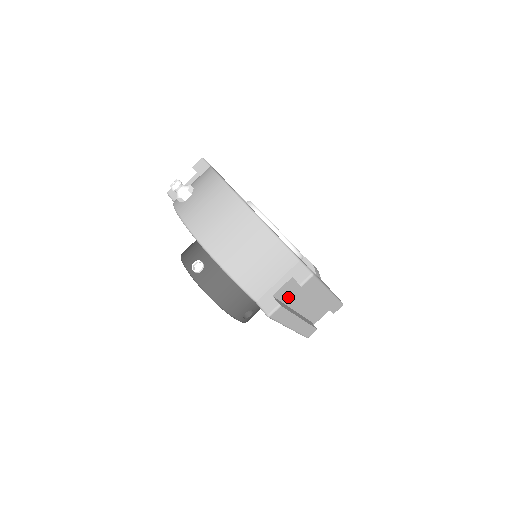
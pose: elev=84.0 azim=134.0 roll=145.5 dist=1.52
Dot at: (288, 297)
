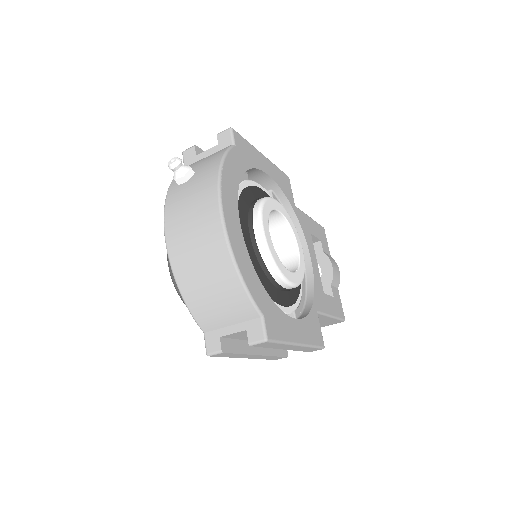
Dot at: (245, 337)
